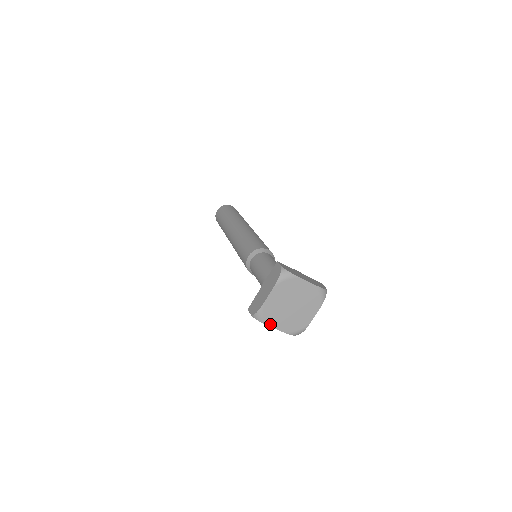
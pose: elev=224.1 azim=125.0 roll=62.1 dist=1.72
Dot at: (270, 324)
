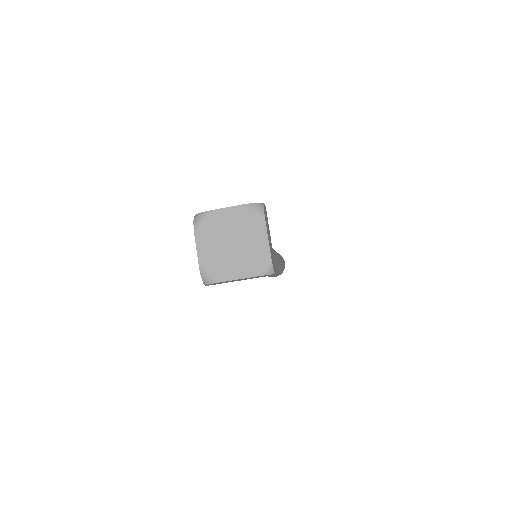
Dot at: (224, 279)
